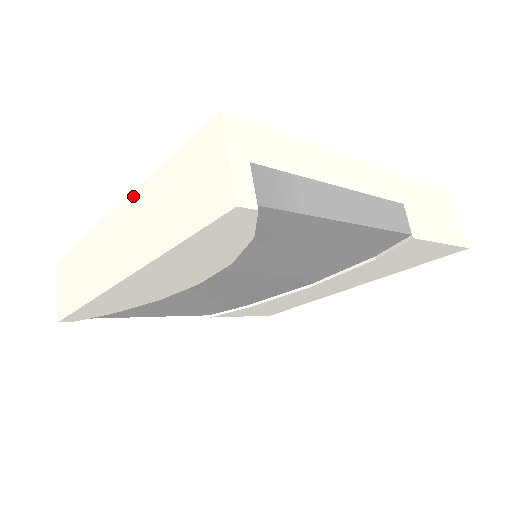
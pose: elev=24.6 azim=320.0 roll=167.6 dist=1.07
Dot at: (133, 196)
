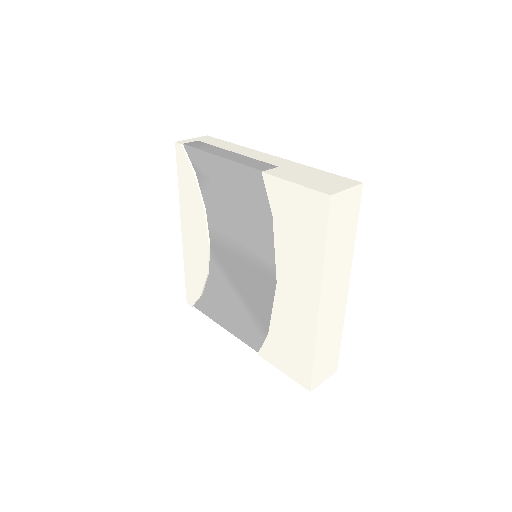
Dot at: occluded
